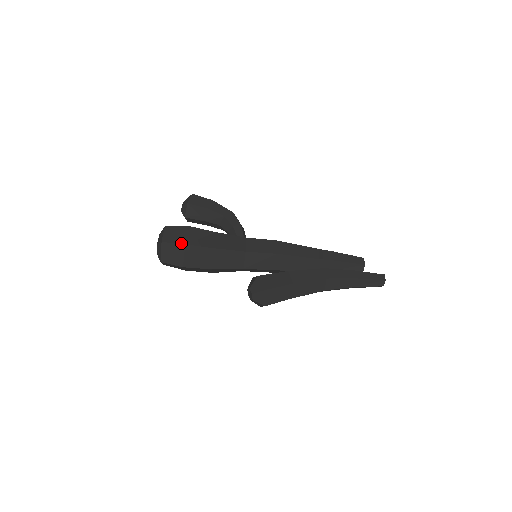
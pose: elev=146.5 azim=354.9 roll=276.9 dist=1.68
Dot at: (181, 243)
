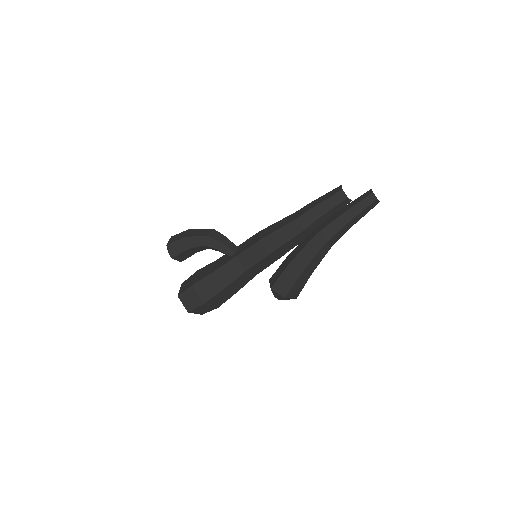
Dot at: (200, 305)
